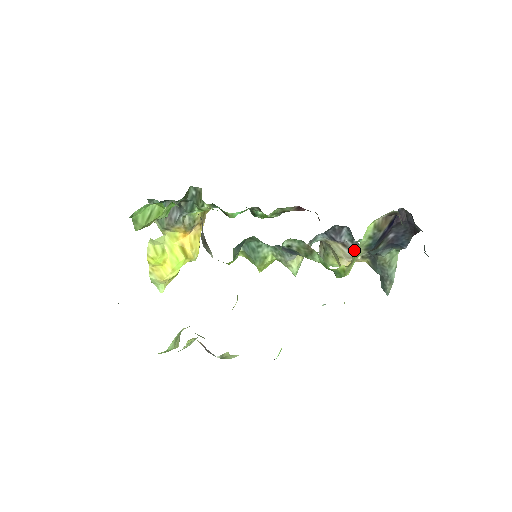
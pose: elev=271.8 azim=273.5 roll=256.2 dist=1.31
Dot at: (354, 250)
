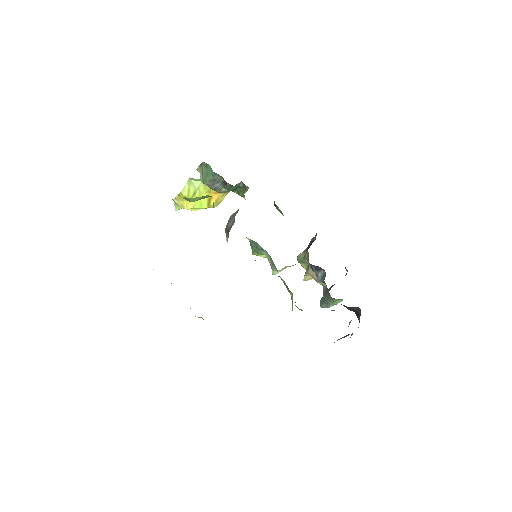
Dot at: occluded
